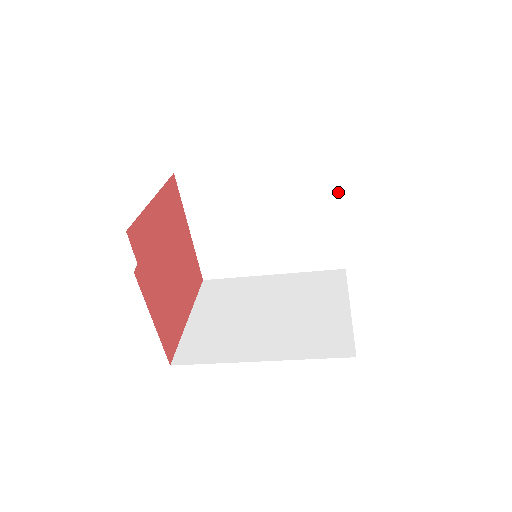
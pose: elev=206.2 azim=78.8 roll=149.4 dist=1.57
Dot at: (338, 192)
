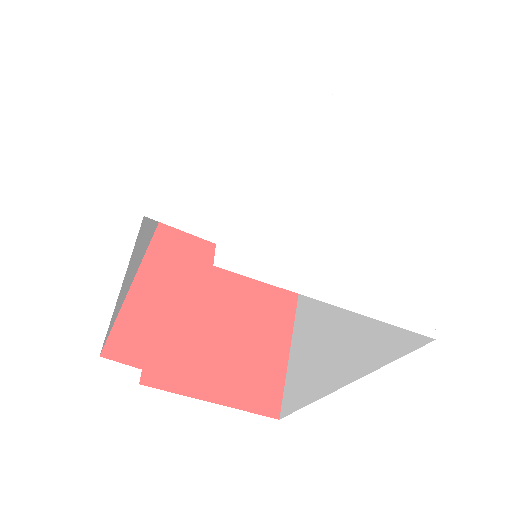
Dot at: (290, 77)
